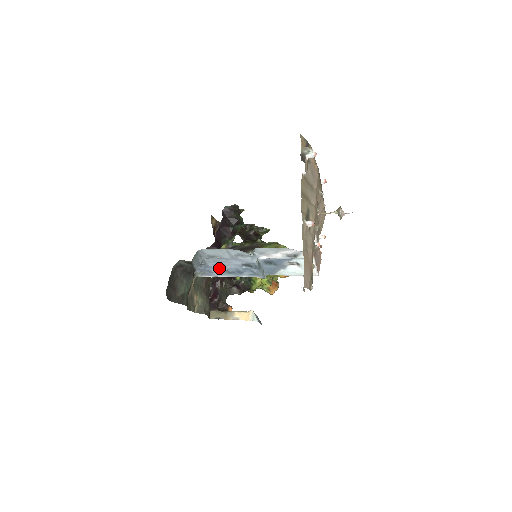
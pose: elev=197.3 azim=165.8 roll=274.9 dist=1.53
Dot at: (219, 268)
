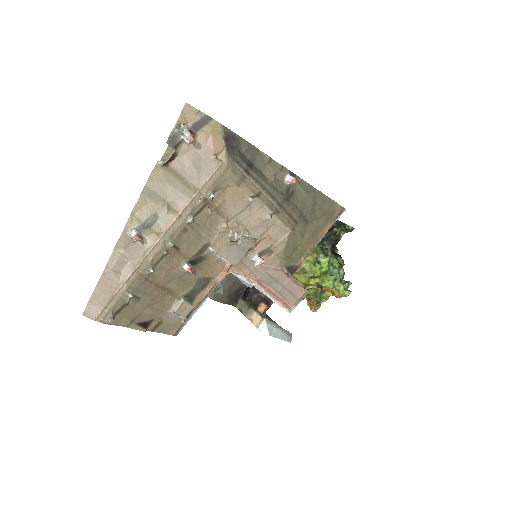
Dot at: occluded
